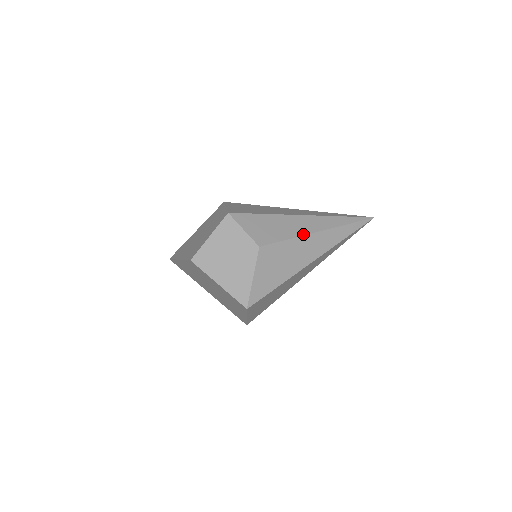
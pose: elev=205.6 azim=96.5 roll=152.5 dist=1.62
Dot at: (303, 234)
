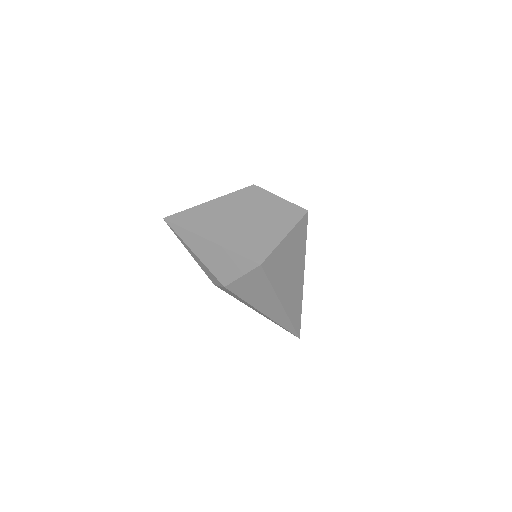
Dot at: occluded
